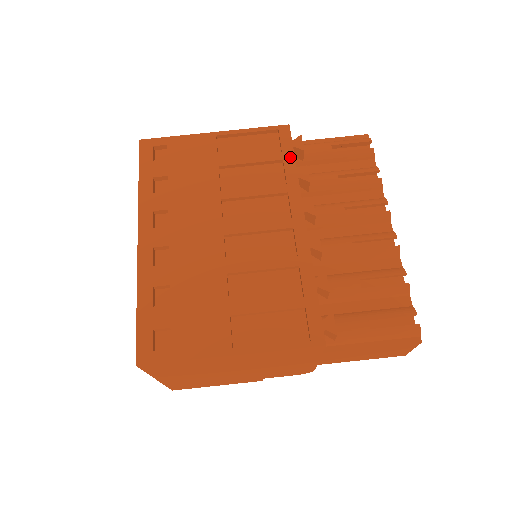
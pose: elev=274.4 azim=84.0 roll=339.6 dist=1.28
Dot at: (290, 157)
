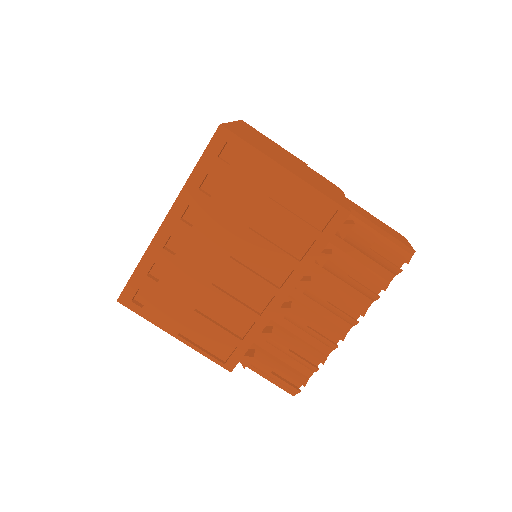
Dot at: (323, 243)
